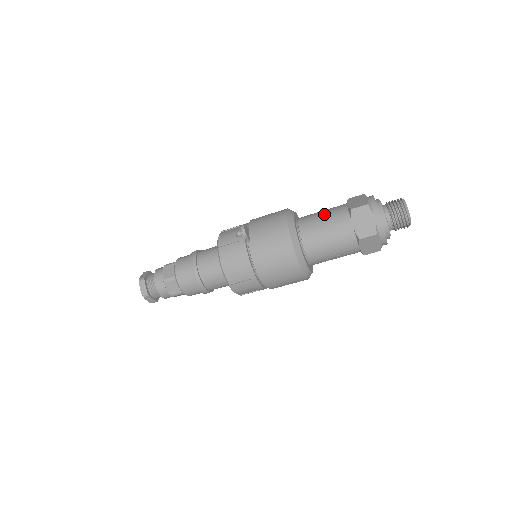
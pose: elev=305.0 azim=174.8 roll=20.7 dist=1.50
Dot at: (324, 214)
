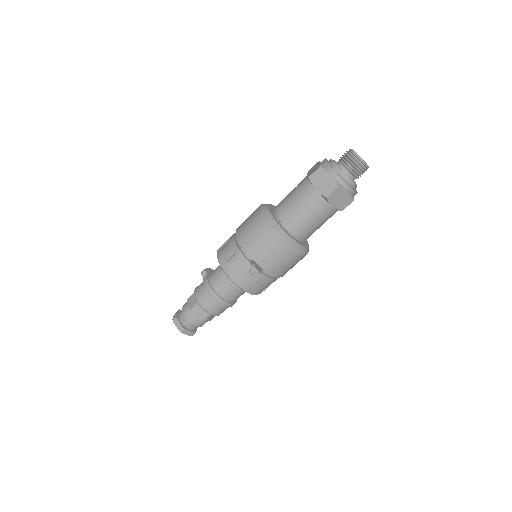
Dot at: (302, 208)
